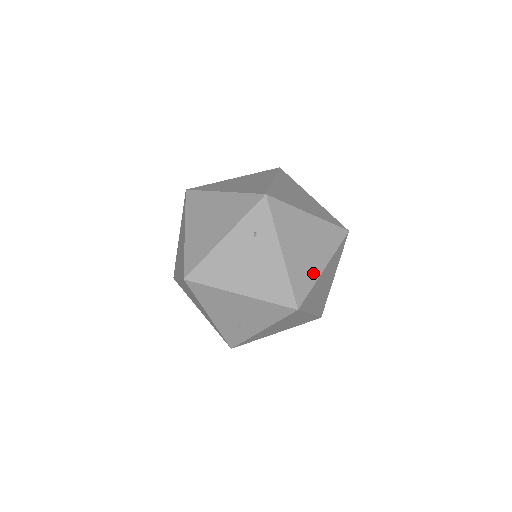
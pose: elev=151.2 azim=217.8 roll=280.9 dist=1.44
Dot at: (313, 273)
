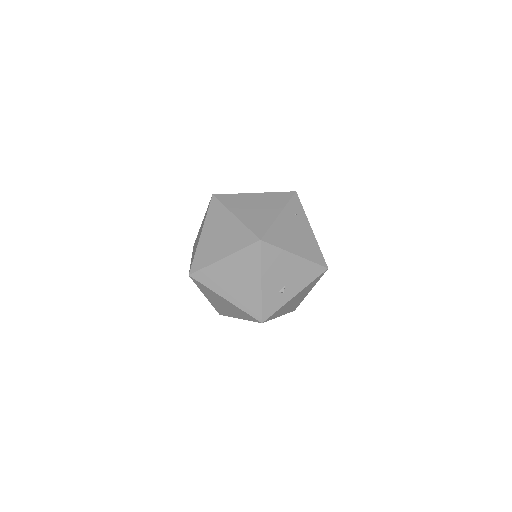
Dot at: occluded
